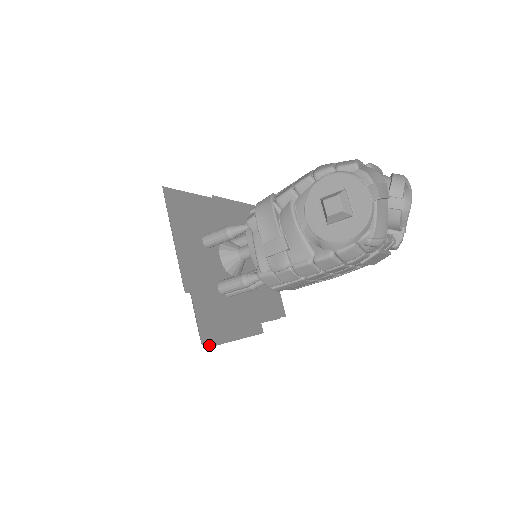
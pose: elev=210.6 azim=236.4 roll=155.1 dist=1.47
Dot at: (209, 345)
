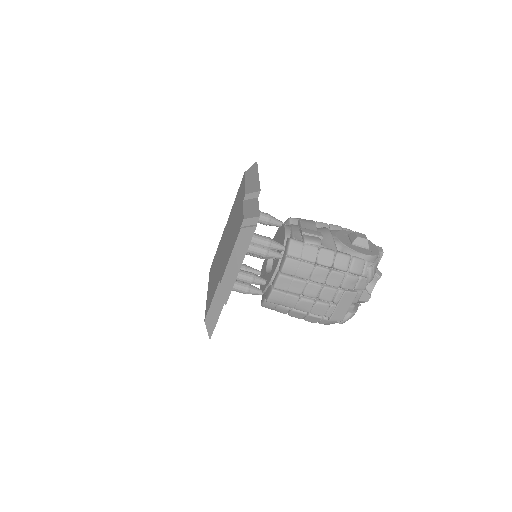
Dot at: (256, 226)
